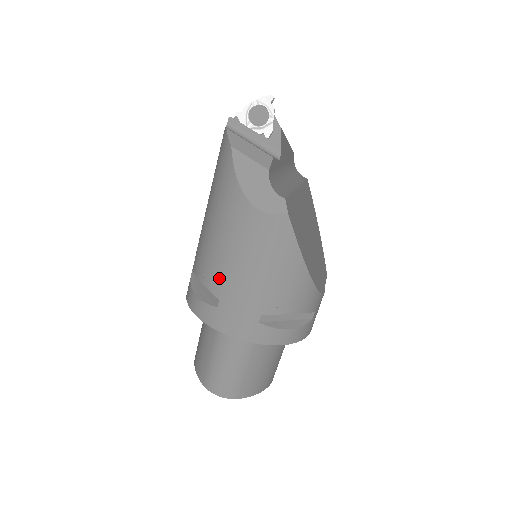
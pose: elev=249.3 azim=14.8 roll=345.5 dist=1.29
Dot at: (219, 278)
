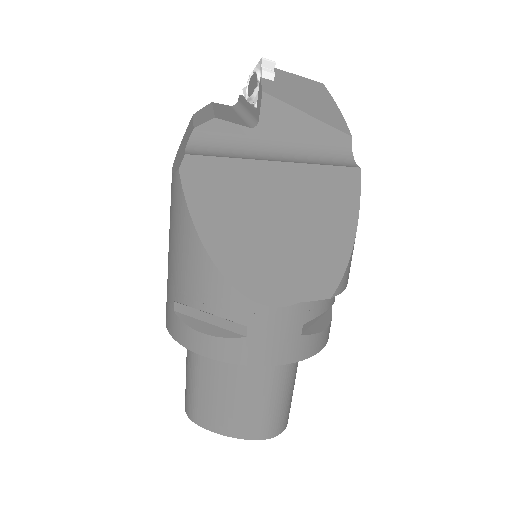
Dot at: occluded
